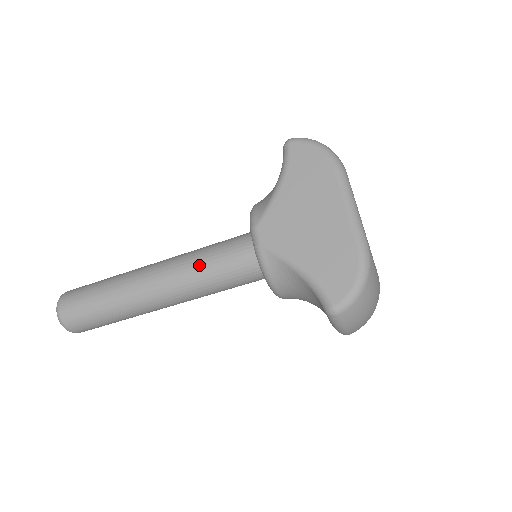
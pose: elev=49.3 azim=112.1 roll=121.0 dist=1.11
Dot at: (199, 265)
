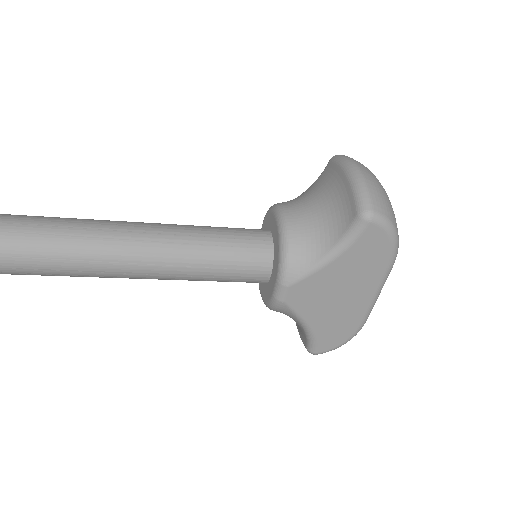
Dot at: (200, 273)
